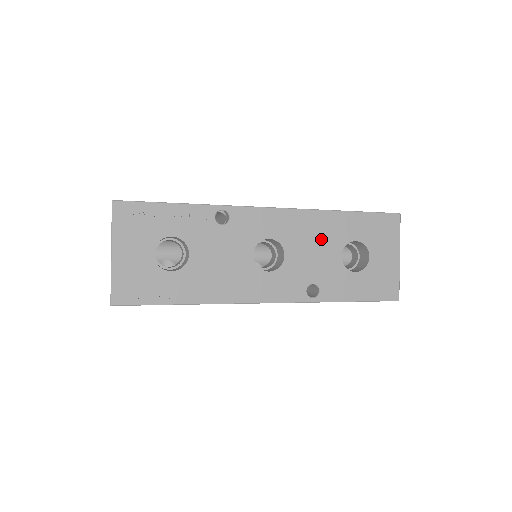
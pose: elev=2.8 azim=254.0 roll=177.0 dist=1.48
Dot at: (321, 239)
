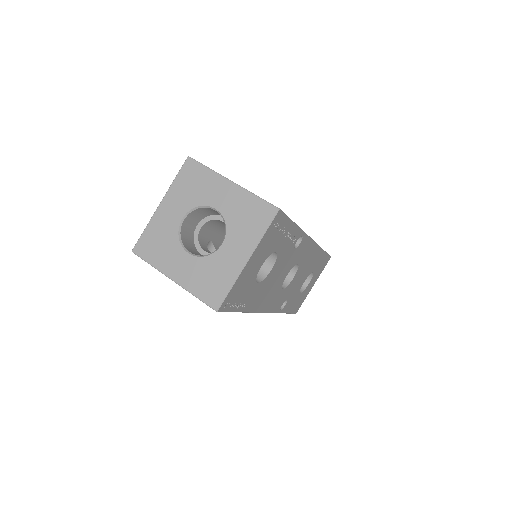
Dot at: (308, 268)
